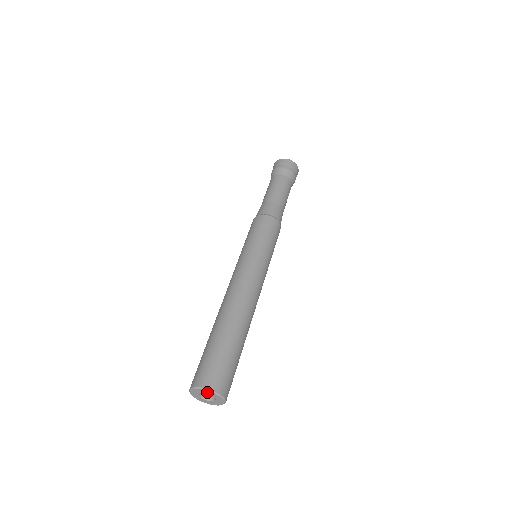
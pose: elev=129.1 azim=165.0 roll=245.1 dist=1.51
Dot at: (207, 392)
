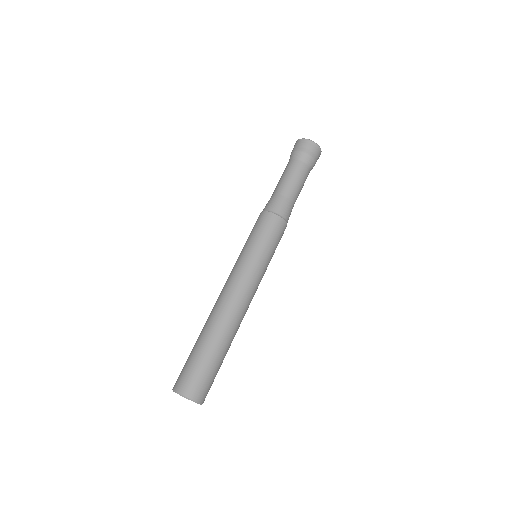
Dot at: (180, 395)
